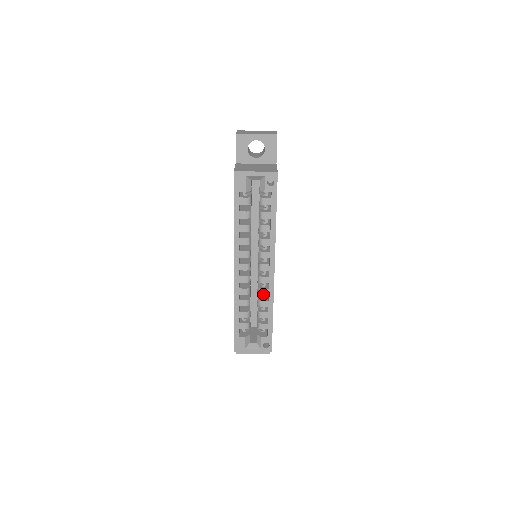
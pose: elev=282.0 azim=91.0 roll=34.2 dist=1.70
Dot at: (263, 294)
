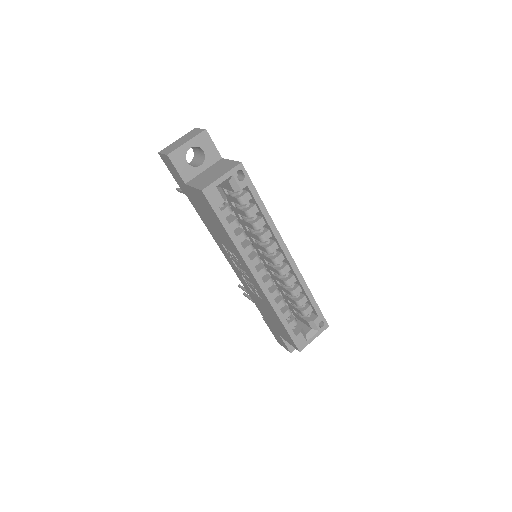
Dot at: (292, 283)
